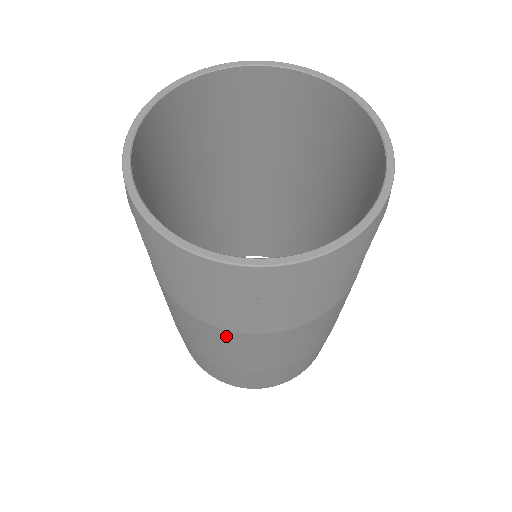
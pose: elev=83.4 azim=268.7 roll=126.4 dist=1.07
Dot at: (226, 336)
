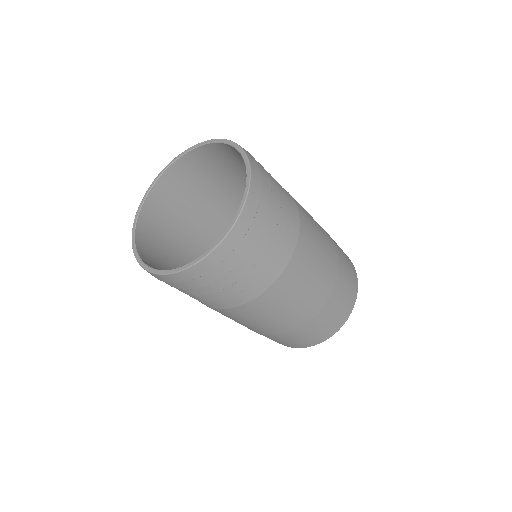
Dot at: (258, 305)
